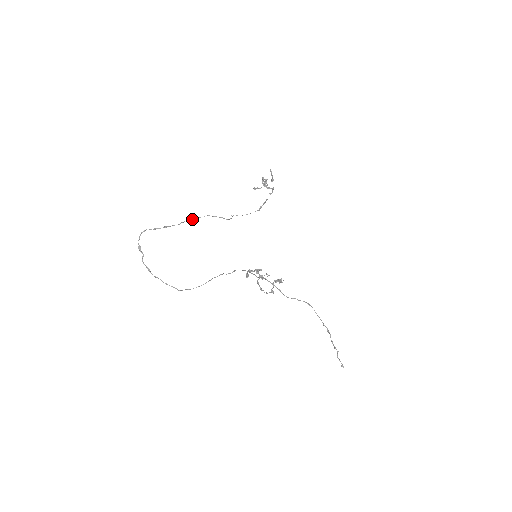
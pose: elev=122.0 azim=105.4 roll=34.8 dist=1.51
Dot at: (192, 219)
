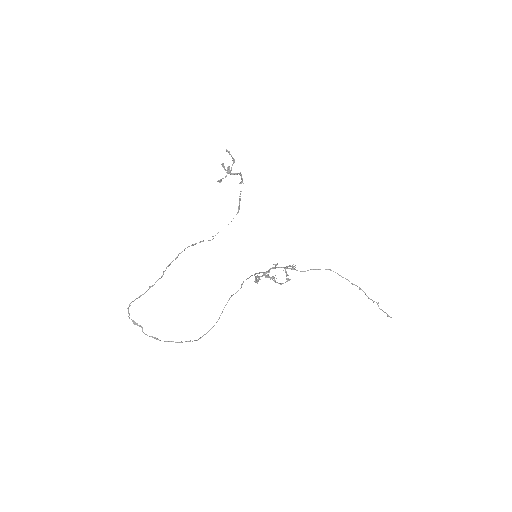
Dot at: occluded
